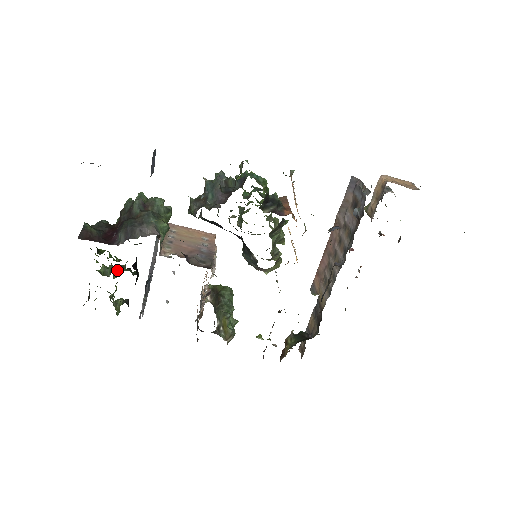
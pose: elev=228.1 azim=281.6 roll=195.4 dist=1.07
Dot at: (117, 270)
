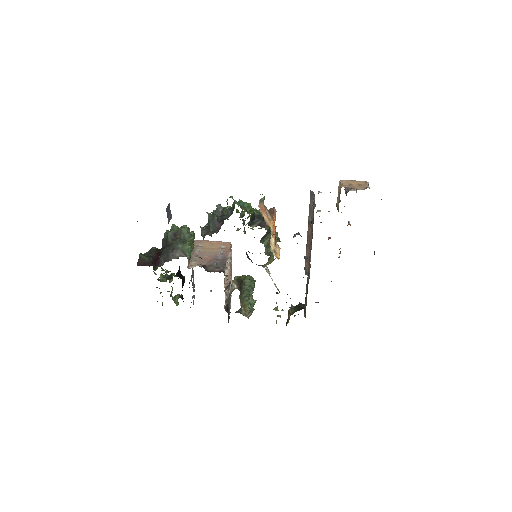
Dot at: (170, 277)
